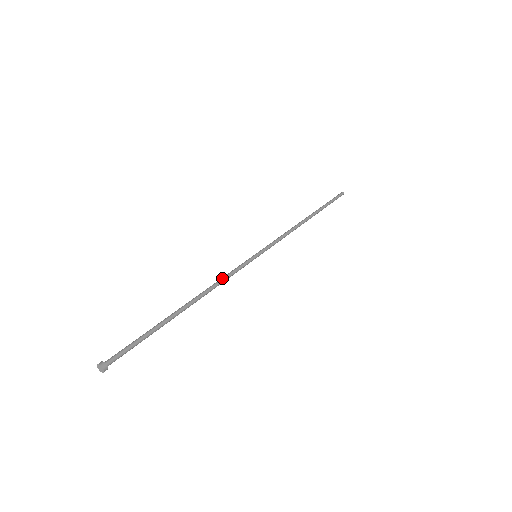
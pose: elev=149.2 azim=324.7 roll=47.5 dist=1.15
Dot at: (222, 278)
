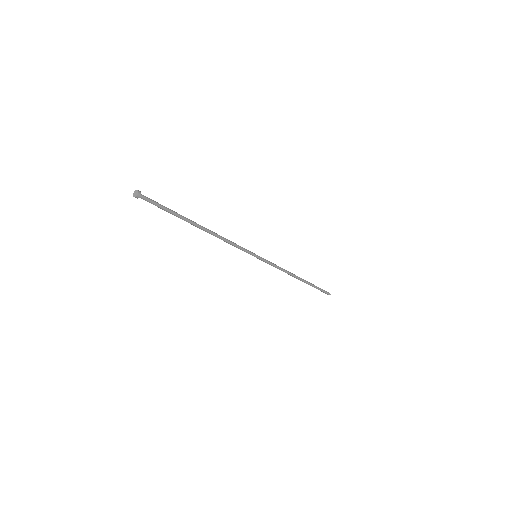
Dot at: occluded
